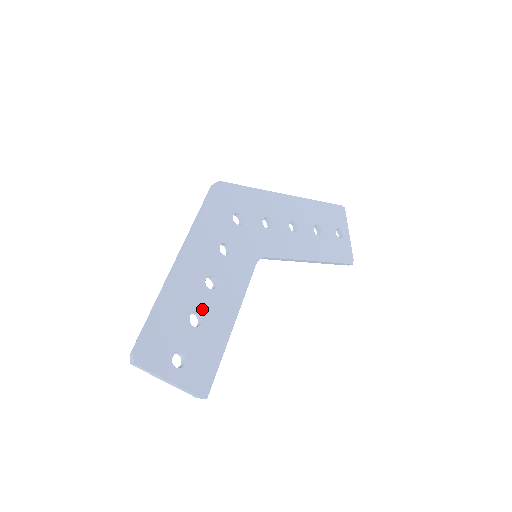
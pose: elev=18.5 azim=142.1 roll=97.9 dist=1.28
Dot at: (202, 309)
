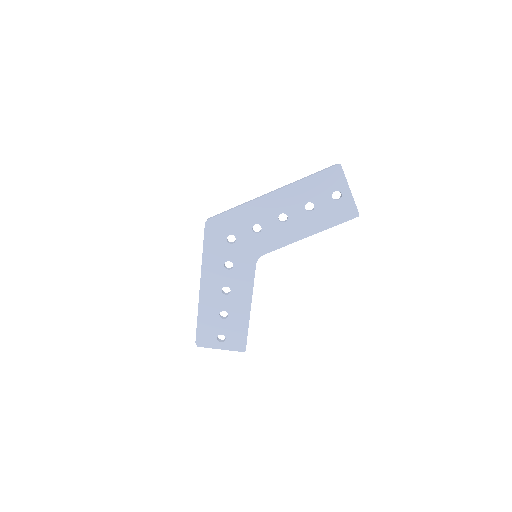
Dot at: (226, 308)
